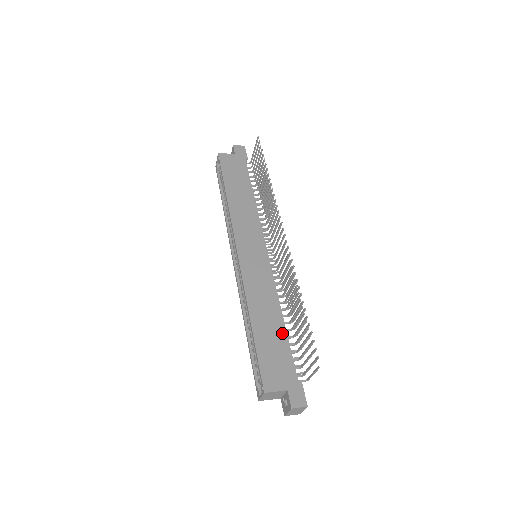
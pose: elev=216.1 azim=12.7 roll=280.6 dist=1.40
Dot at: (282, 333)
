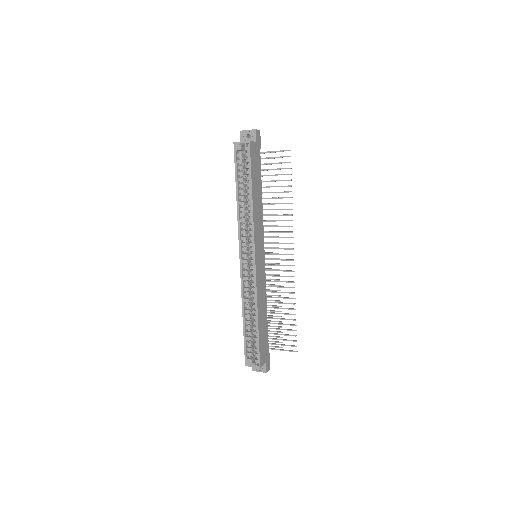
Dot at: (266, 323)
